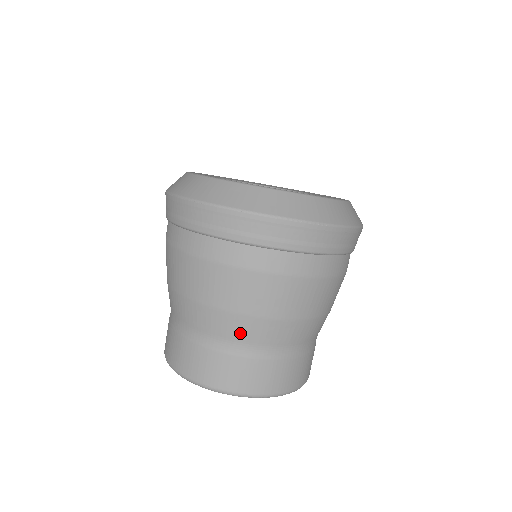
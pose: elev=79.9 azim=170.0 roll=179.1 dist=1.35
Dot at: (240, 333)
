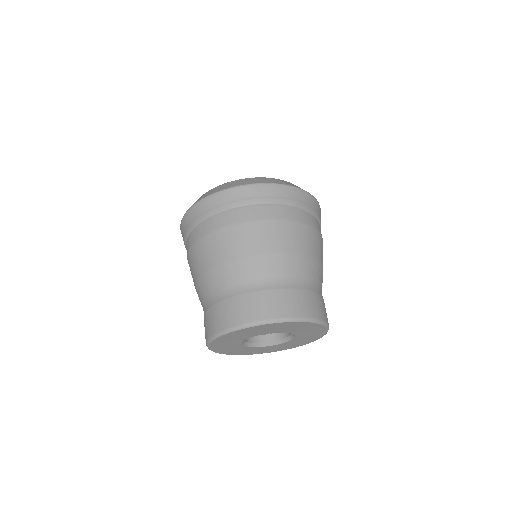
Dot at: (242, 274)
